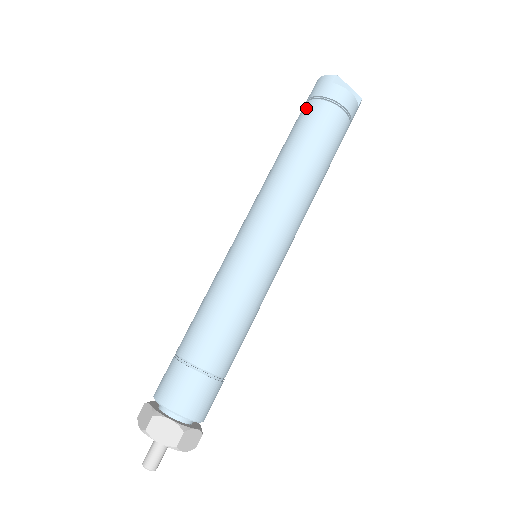
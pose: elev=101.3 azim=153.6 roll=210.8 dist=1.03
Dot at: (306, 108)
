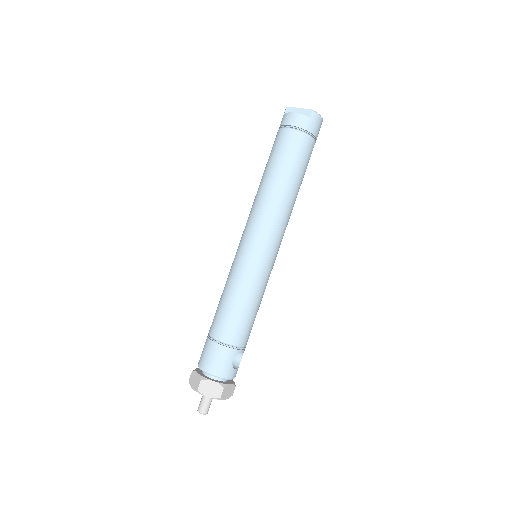
Dot at: occluded
